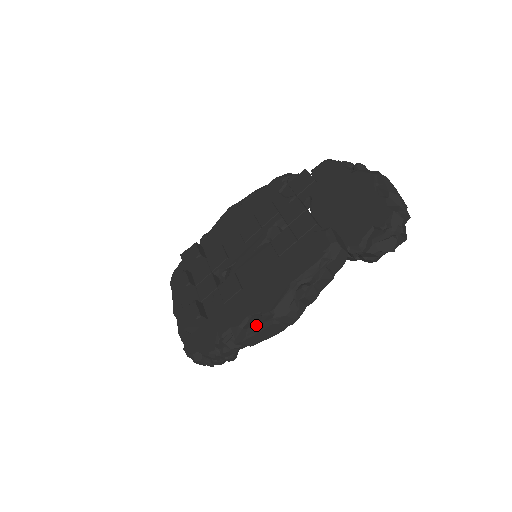
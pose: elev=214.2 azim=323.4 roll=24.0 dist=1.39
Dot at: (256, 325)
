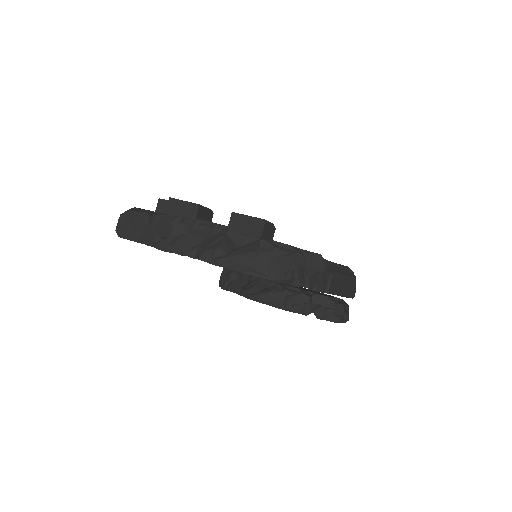
Dot at: (342, 268)
